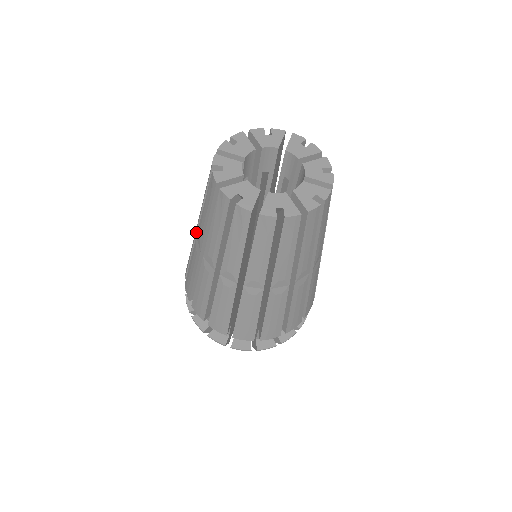
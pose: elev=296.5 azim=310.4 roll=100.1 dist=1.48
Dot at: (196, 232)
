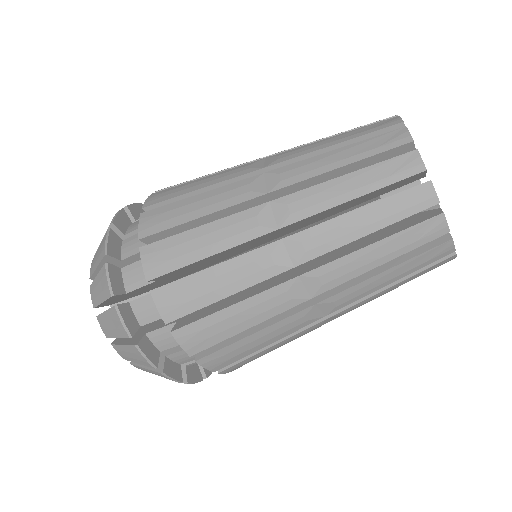
Dot at: occluded
